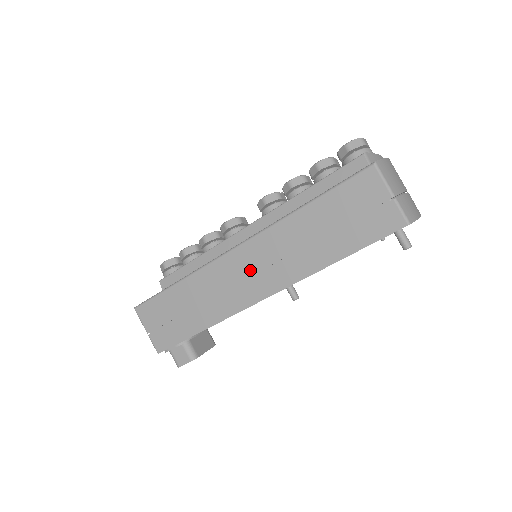
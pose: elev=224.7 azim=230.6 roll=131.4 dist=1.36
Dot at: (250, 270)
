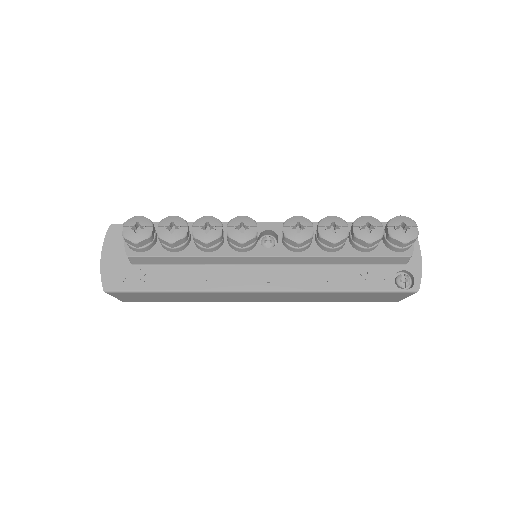
Dot at: (264, 297)
